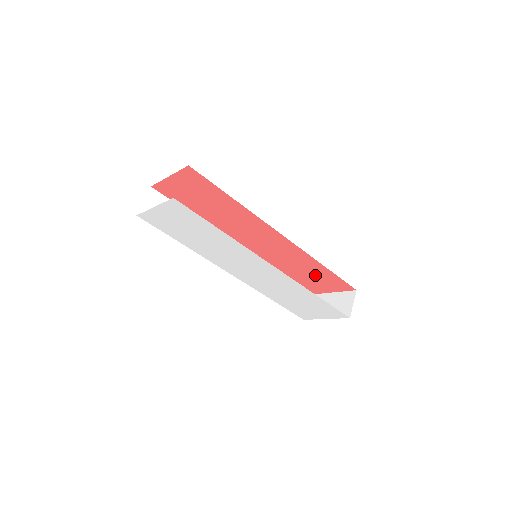
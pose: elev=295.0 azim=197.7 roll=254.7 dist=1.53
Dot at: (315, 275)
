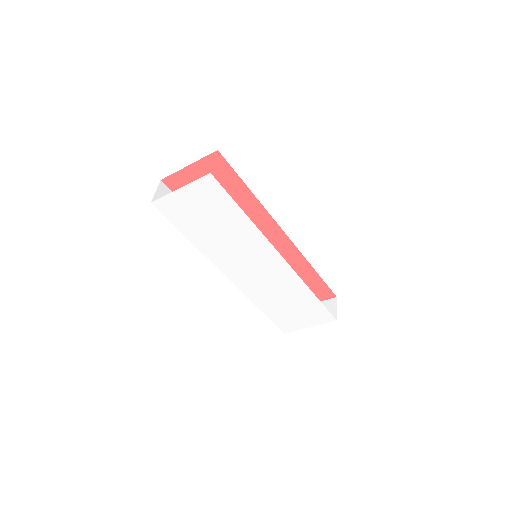
Dot at: occluded
